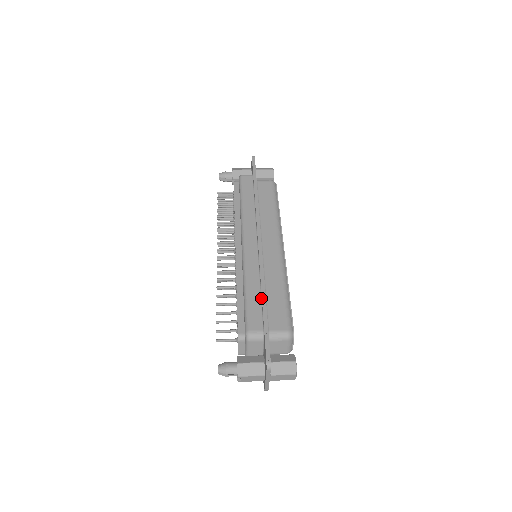
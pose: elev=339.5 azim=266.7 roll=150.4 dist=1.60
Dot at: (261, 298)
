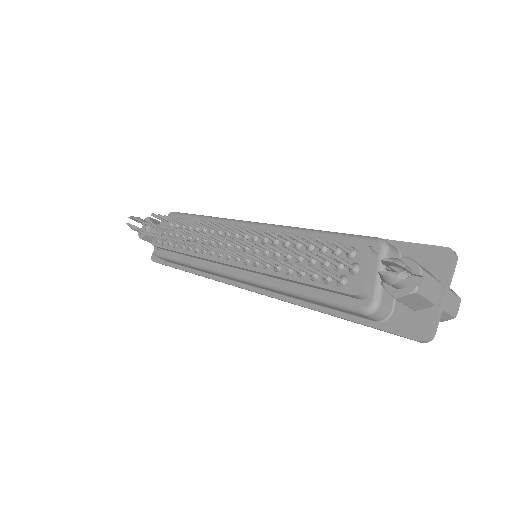
Dot at: occluded
